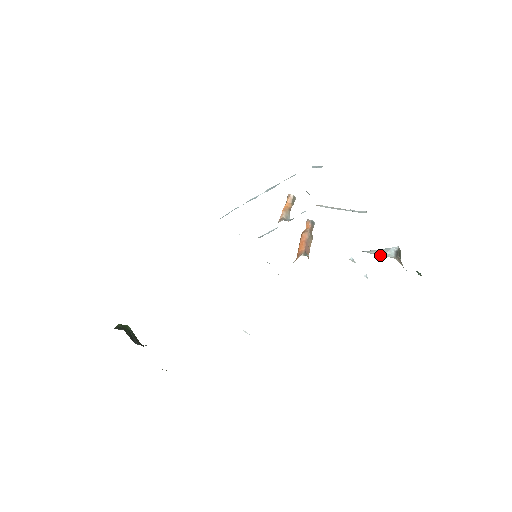
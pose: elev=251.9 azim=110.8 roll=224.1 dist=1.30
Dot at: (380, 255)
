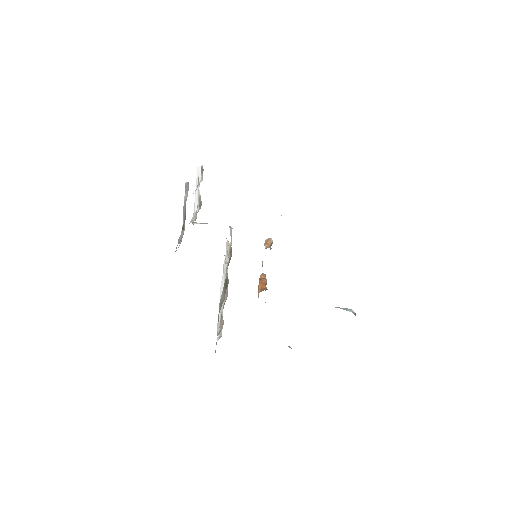
Dot at: (346, 309)
